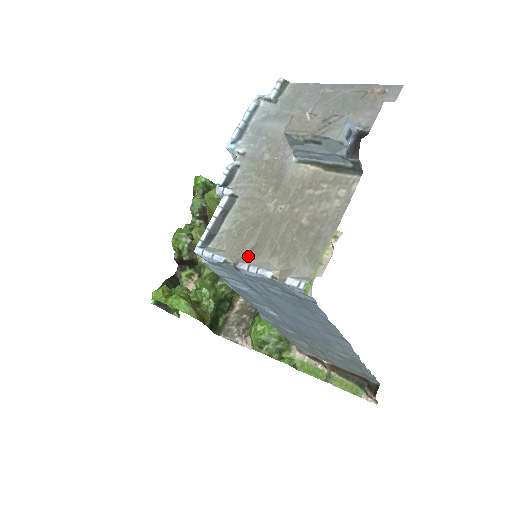
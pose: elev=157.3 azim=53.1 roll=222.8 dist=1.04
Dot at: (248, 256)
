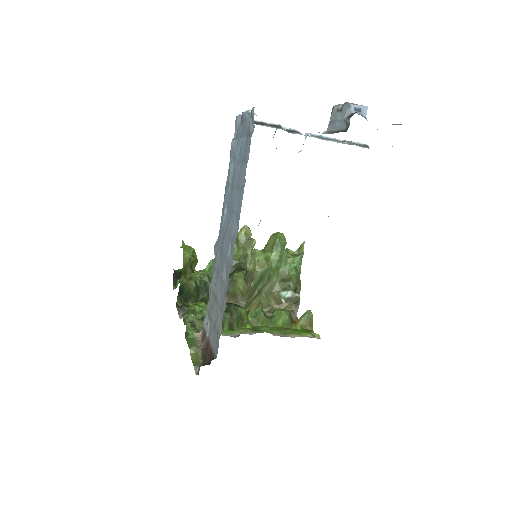
Dot at: occluded
